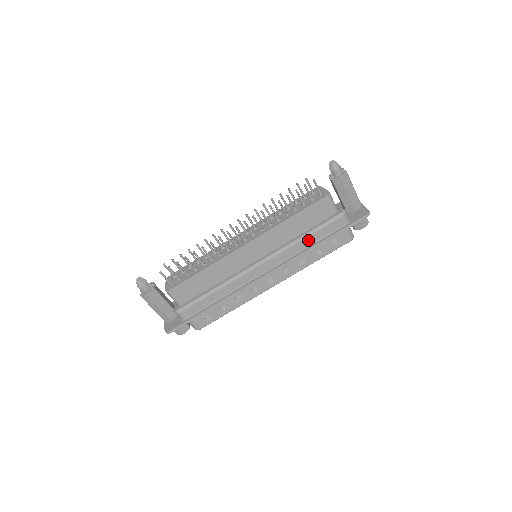
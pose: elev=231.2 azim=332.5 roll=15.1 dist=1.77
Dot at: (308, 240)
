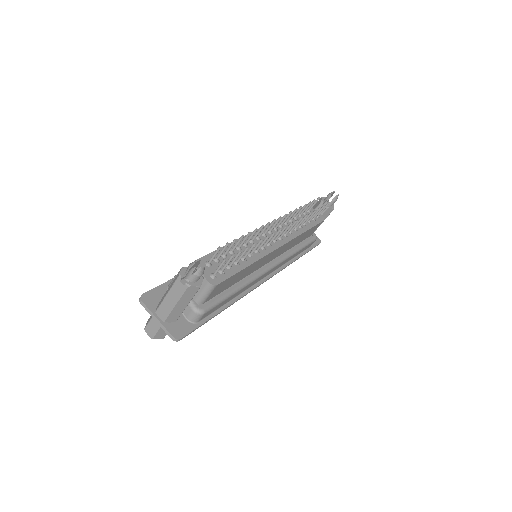
Dot at: (296, 254)
